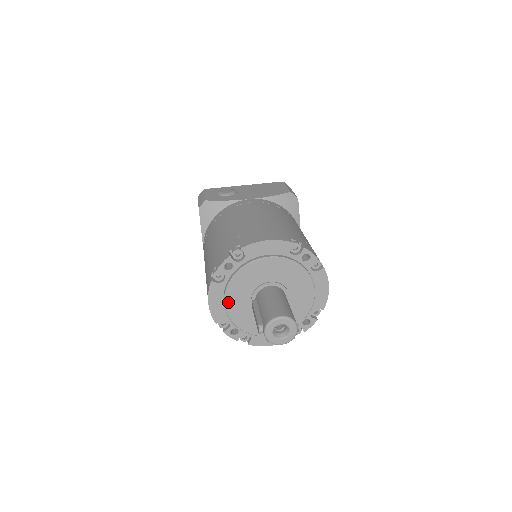
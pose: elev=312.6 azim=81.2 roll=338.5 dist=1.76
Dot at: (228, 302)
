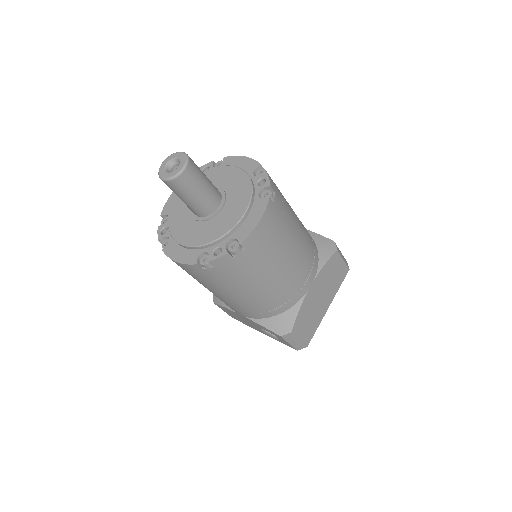
Dot at: occluded
